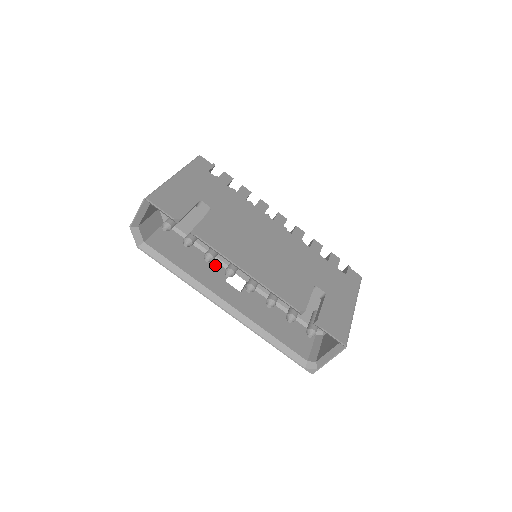
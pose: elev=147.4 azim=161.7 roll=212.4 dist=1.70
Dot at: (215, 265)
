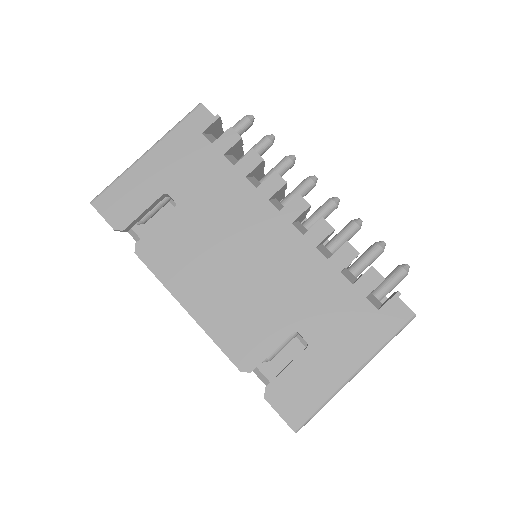
Dot at: occluded
